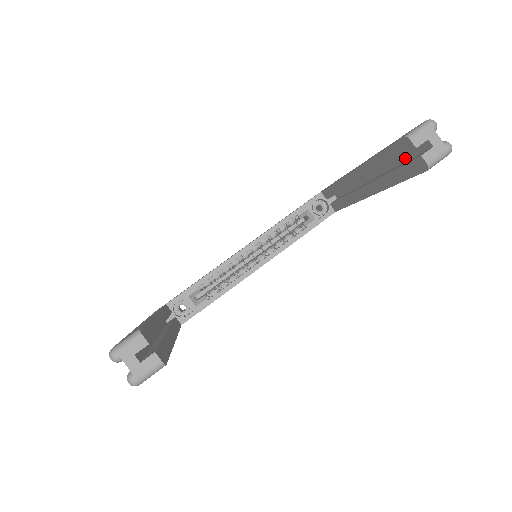
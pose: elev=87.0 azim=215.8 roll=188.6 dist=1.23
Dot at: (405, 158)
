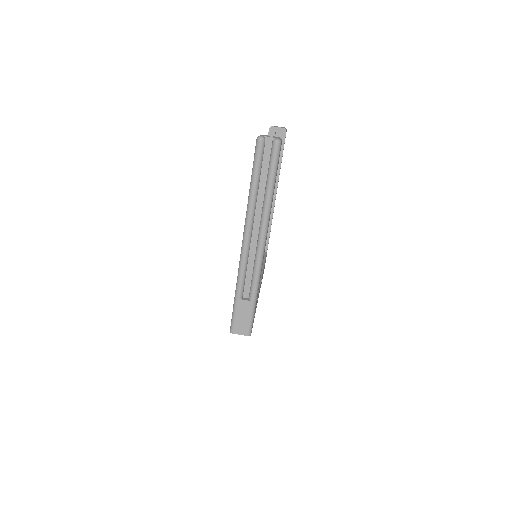
Dot at: occluded
